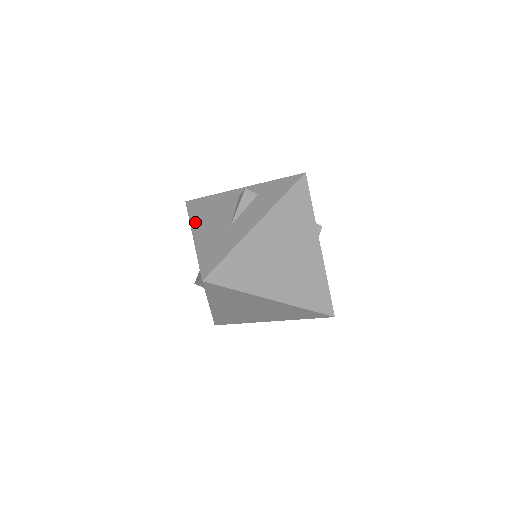
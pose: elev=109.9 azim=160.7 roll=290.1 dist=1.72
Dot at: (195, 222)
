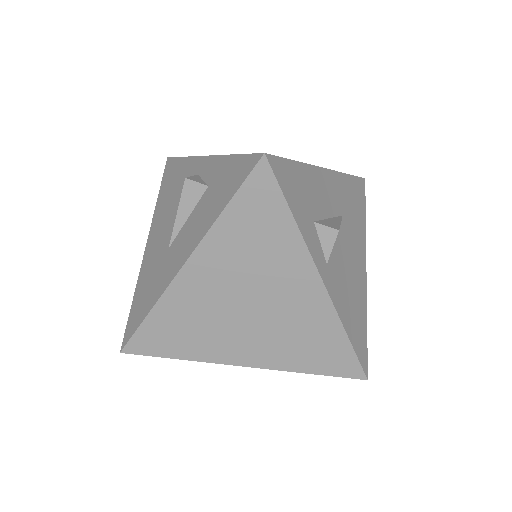
Dot at: (156, 214)
